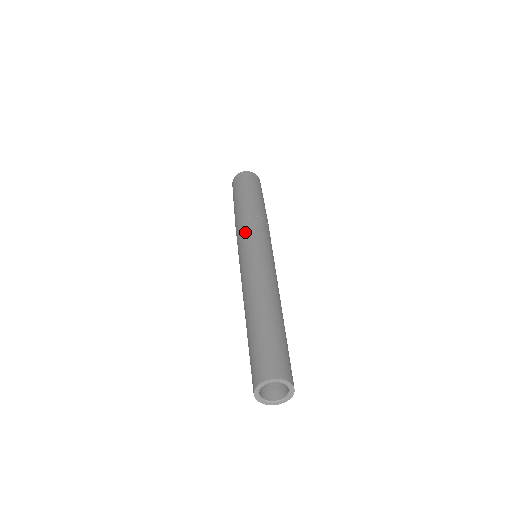
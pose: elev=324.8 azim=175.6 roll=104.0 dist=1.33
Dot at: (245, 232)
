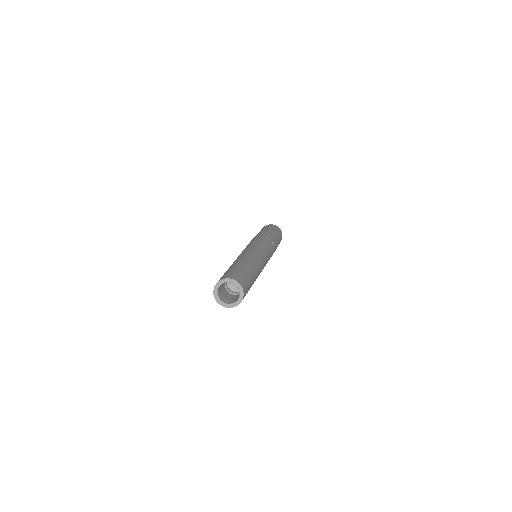
Dot at: occluded
